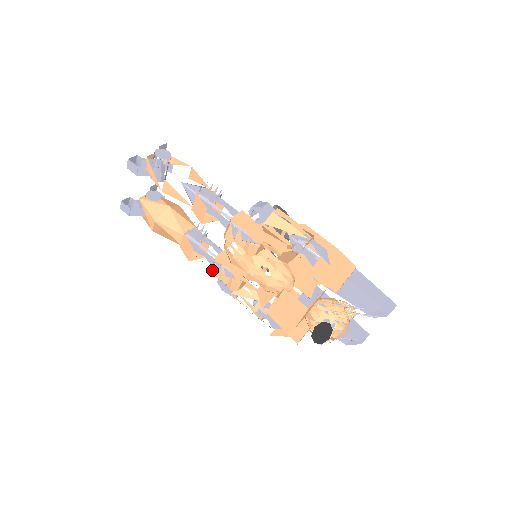
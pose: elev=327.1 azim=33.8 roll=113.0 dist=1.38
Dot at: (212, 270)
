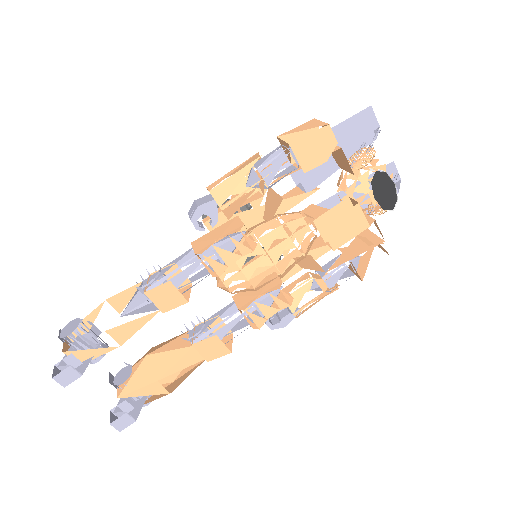
Dot at: (254, 322)
